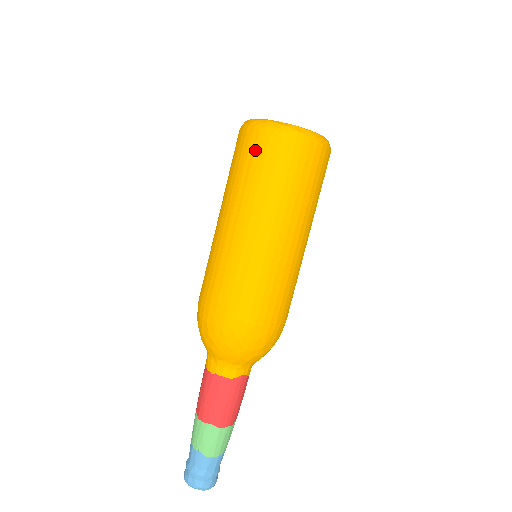
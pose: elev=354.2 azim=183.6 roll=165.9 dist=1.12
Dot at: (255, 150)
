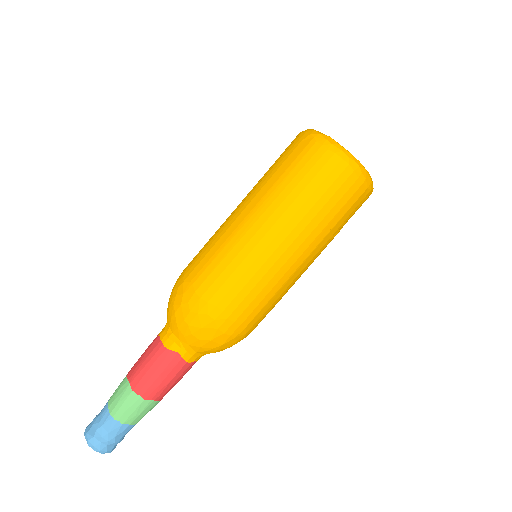
Dot at: (288, 149)
